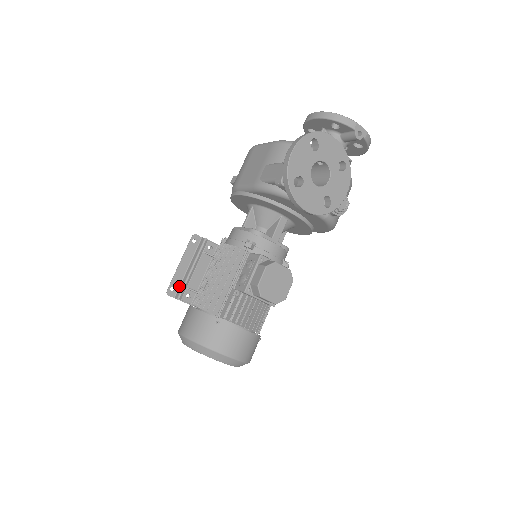
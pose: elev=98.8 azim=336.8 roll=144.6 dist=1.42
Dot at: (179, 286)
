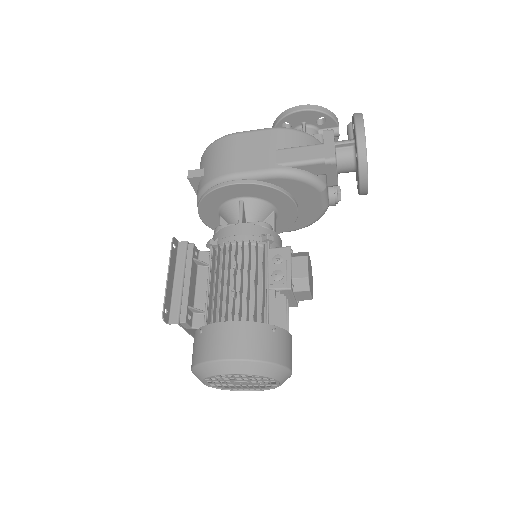
Dot at: (170, 307)
